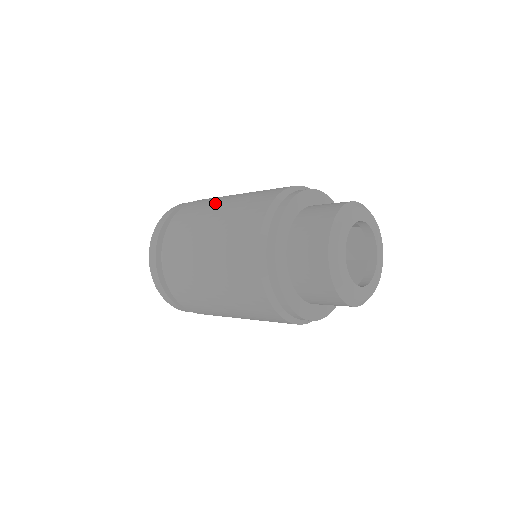
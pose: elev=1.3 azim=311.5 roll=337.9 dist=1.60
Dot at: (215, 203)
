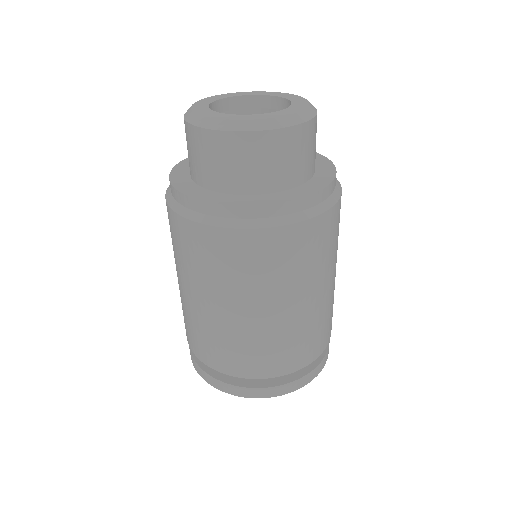
Dot at: occluded
